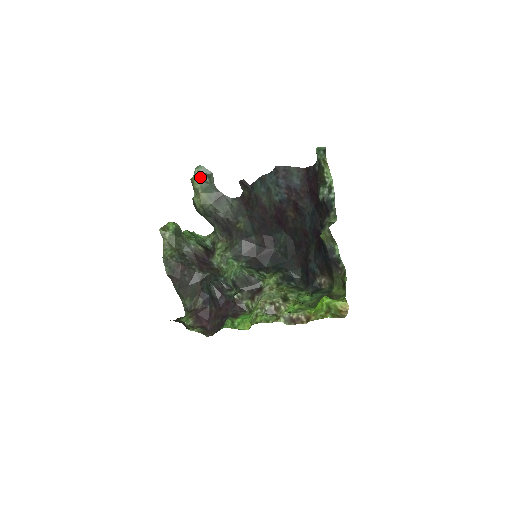
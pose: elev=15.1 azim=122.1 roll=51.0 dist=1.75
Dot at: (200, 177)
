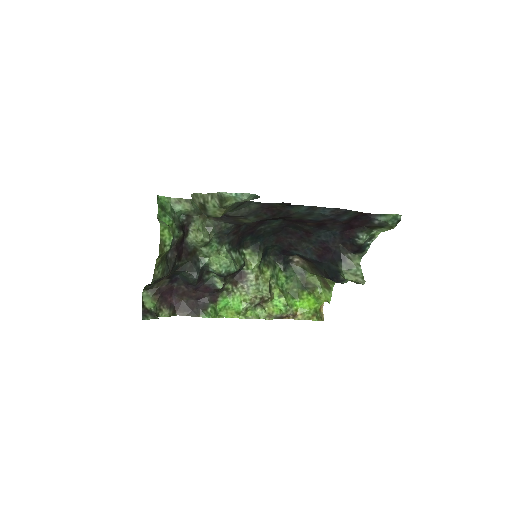
Dot at: (242, 201)
